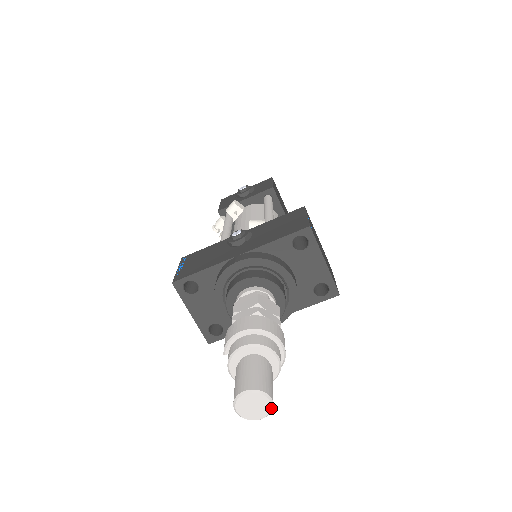
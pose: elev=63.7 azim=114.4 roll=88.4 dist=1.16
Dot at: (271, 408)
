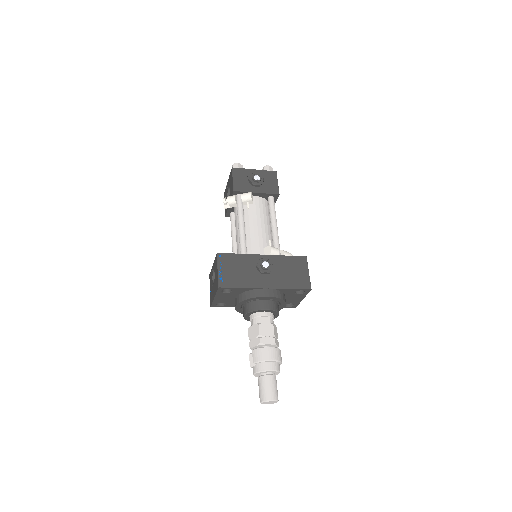
Dot at: occluded
